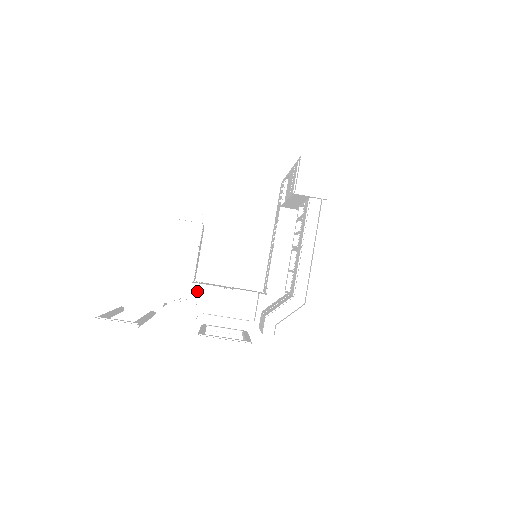
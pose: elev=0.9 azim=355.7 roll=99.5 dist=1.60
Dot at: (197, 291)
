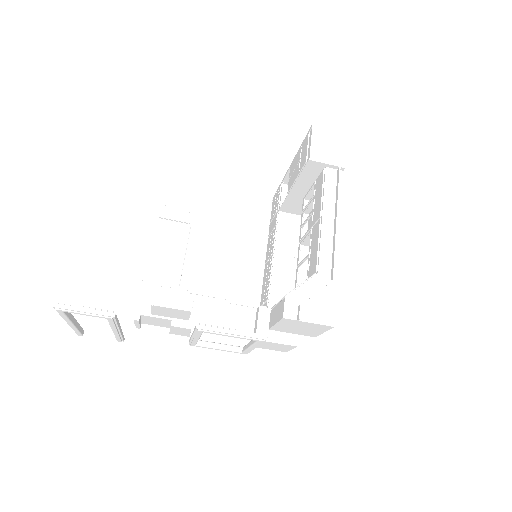
Dot at: occluded
